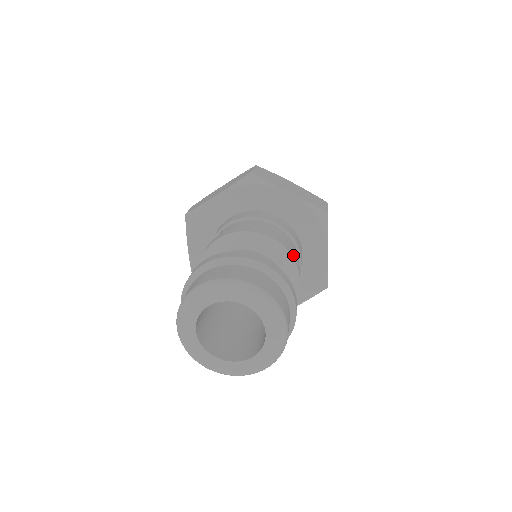
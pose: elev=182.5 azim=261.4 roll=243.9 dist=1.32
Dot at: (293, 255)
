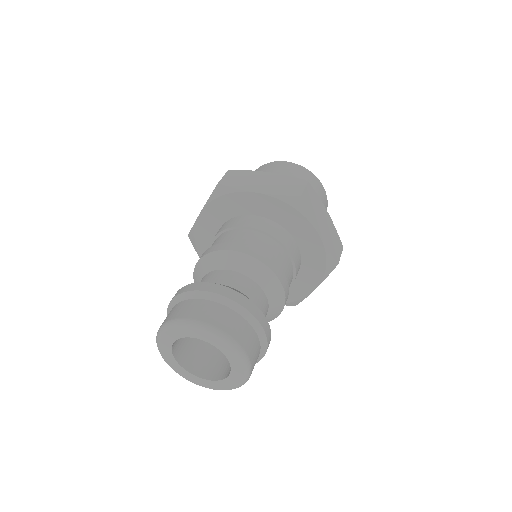
Dot at: (264, 259)
